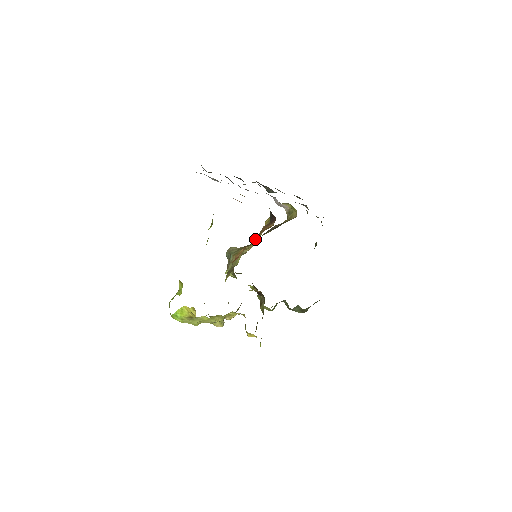
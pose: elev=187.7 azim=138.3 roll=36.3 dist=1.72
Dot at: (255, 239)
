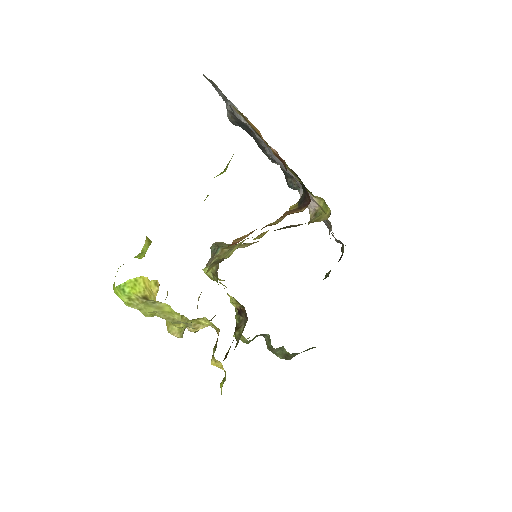
Dot at: (263, 232)
